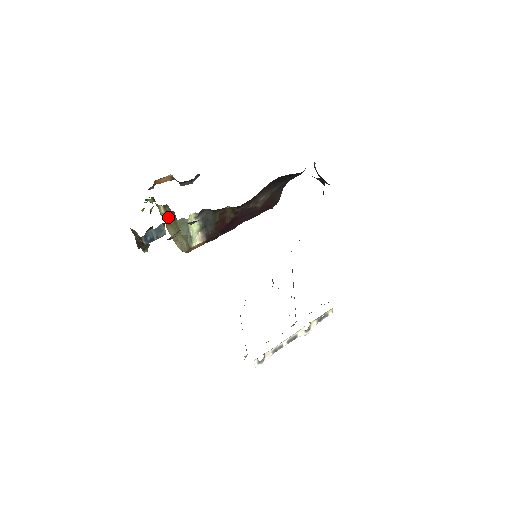
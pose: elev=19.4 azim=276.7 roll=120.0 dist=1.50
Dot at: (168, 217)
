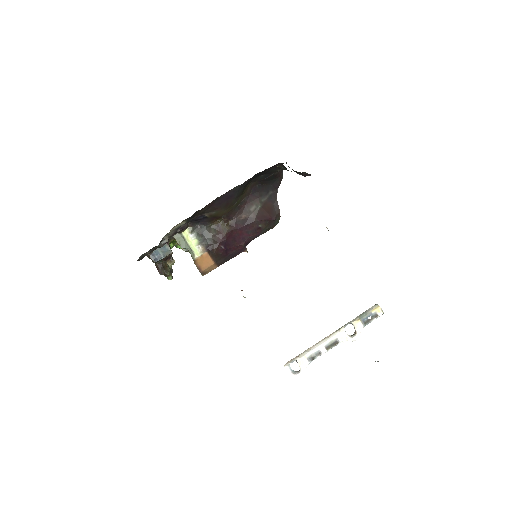
Dot at: (188, 251)
